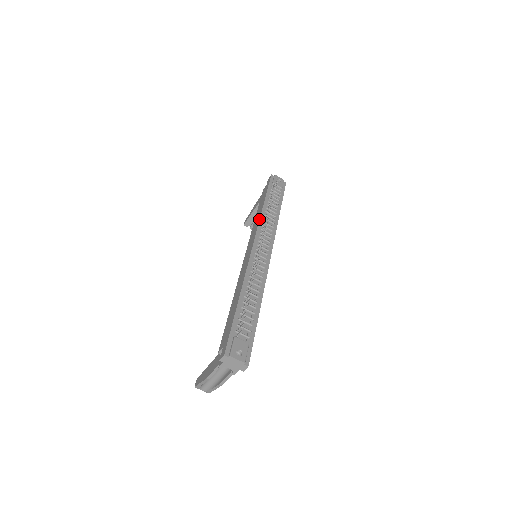
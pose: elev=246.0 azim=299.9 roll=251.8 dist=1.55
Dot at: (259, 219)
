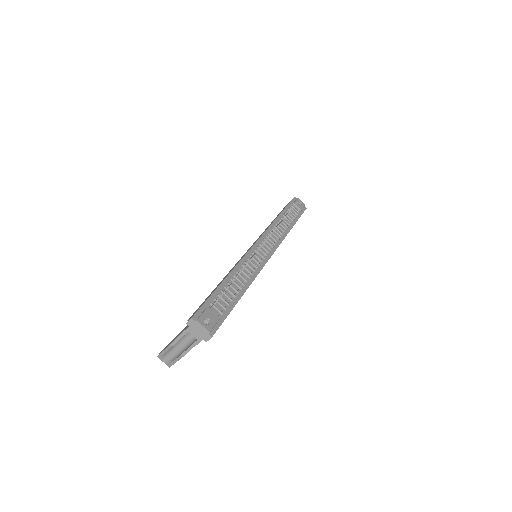
Dot at: occluded
